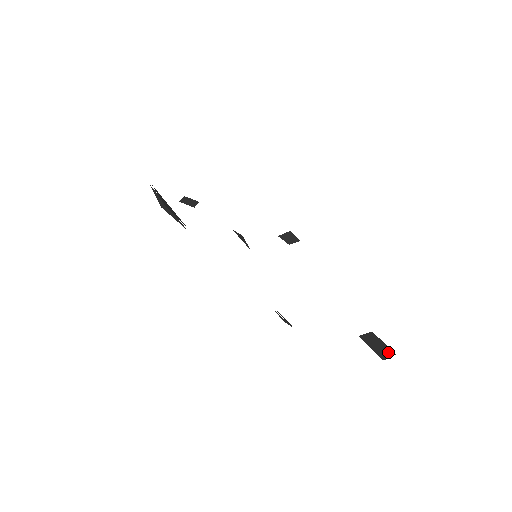
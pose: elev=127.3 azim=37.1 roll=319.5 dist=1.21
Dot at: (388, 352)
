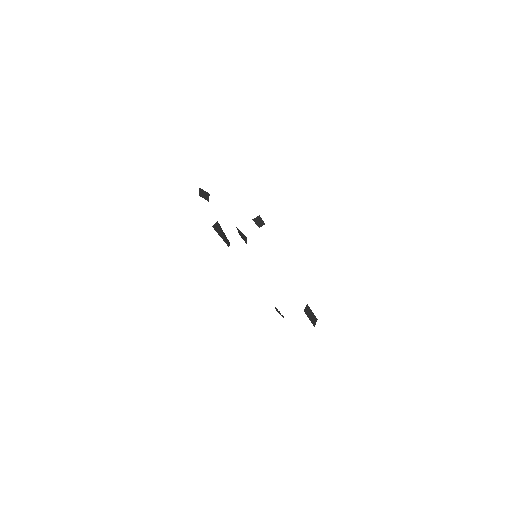
Dot at: (315, 319)
